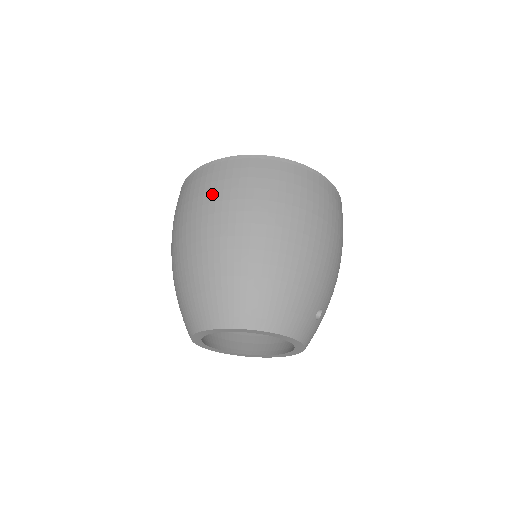
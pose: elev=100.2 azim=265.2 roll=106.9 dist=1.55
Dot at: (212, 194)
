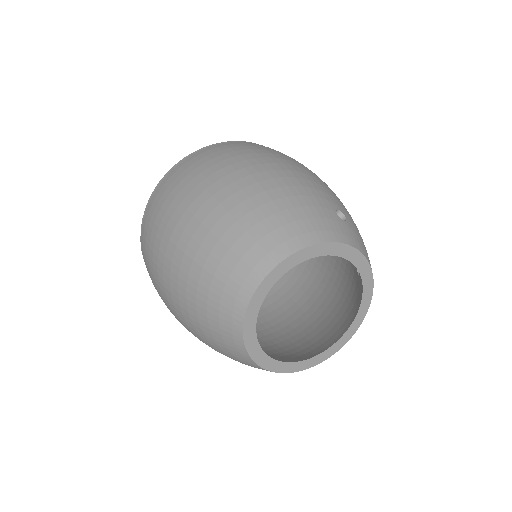
Dot at: (156, 221)
